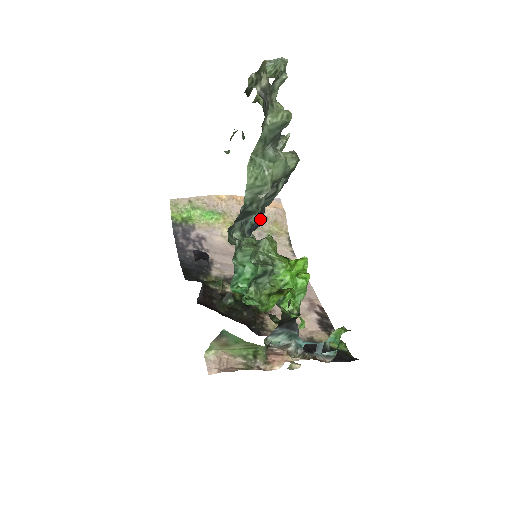
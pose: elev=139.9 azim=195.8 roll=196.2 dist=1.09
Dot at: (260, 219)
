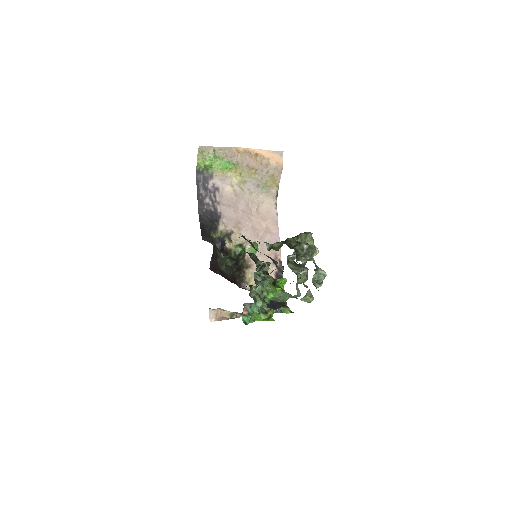
Dot at: occluded
